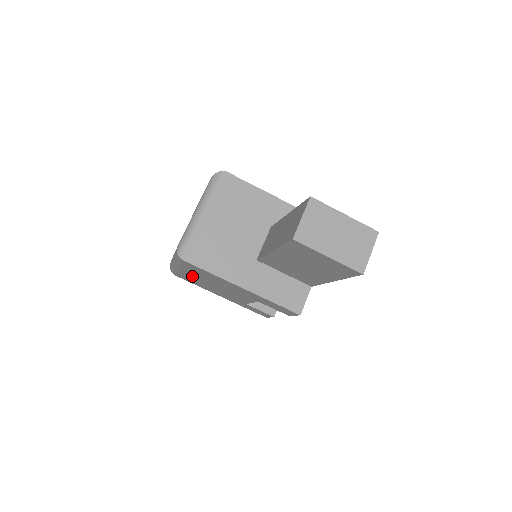
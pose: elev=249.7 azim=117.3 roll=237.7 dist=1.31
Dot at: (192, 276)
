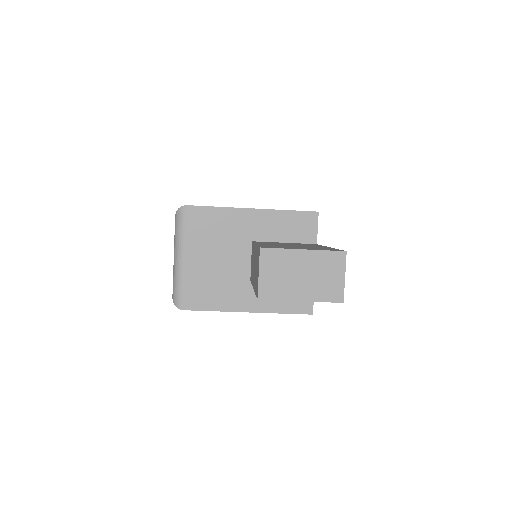
Dot at: occluded
